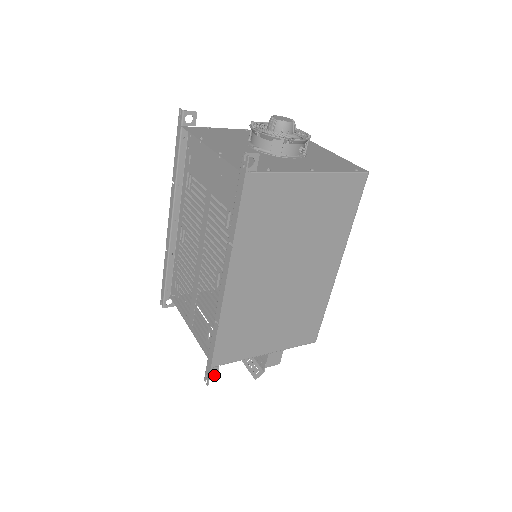
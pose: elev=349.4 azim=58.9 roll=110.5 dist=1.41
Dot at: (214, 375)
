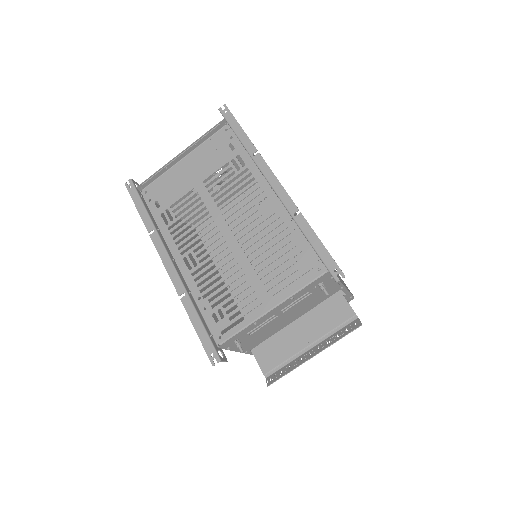
Dot at: occluded
